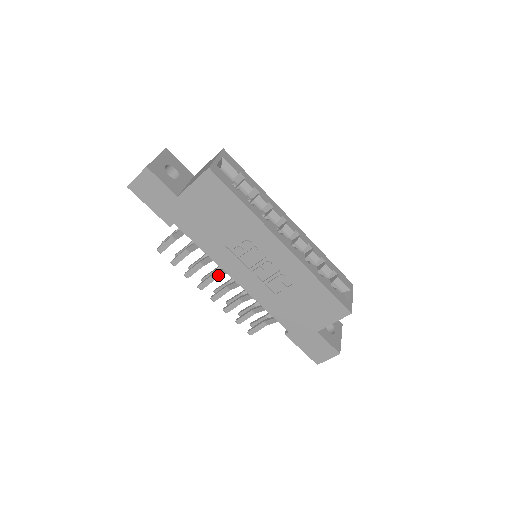
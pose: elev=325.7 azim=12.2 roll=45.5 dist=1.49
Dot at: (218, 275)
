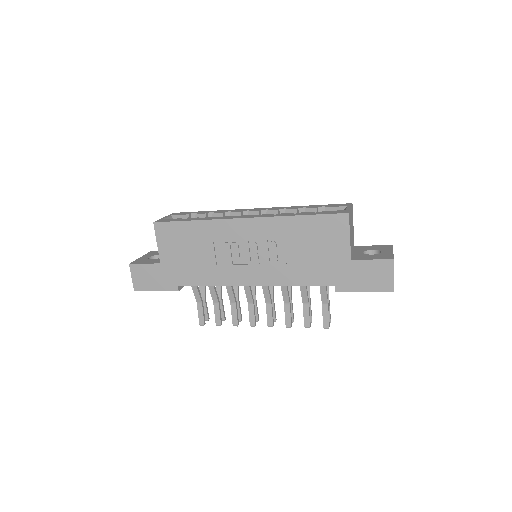
Dot at: (250, 299)
